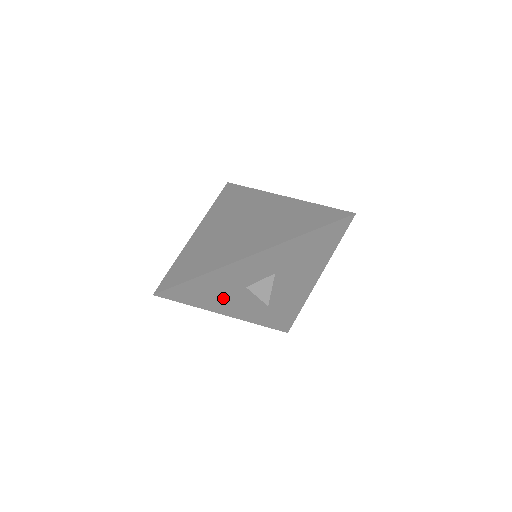
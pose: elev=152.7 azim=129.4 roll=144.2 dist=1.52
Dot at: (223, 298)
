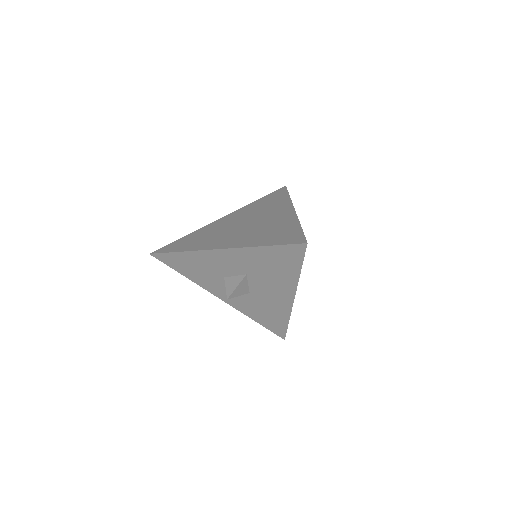
Dot at: (208, 279)
